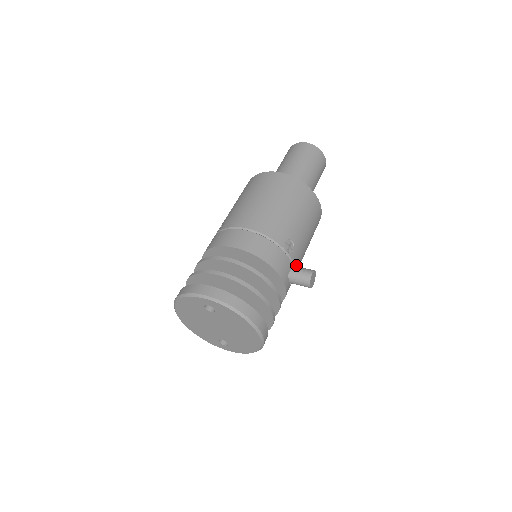
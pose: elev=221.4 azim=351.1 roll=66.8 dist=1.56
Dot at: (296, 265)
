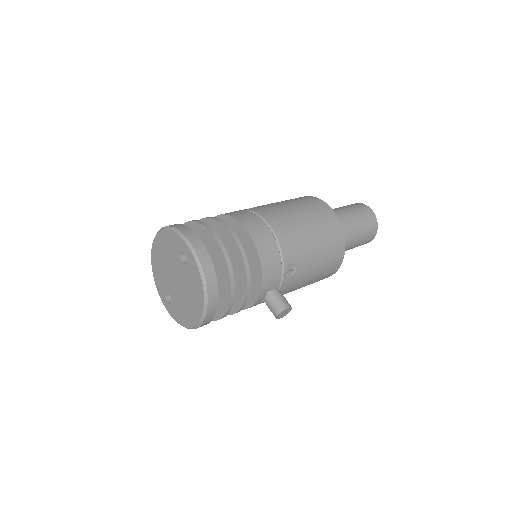
Dot at: (281, 291)
